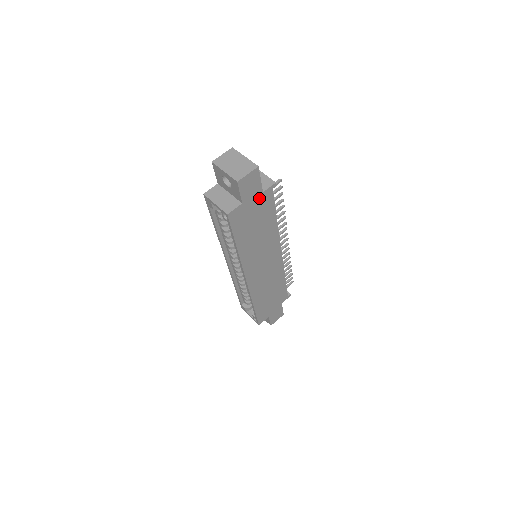
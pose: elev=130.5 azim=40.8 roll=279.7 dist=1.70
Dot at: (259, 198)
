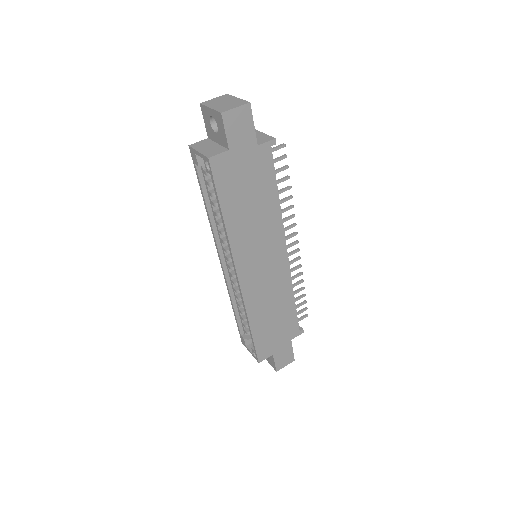
Dot at: (253, 152)
